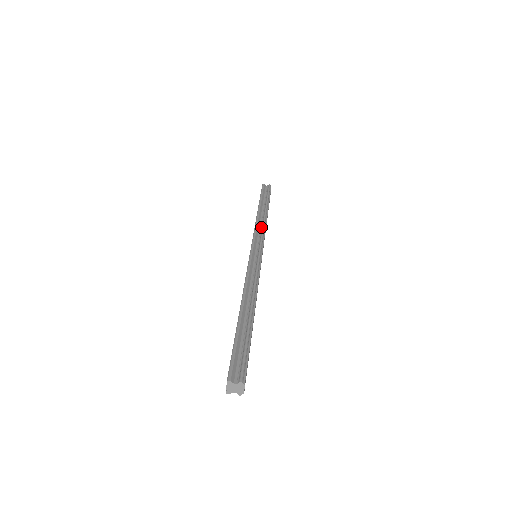
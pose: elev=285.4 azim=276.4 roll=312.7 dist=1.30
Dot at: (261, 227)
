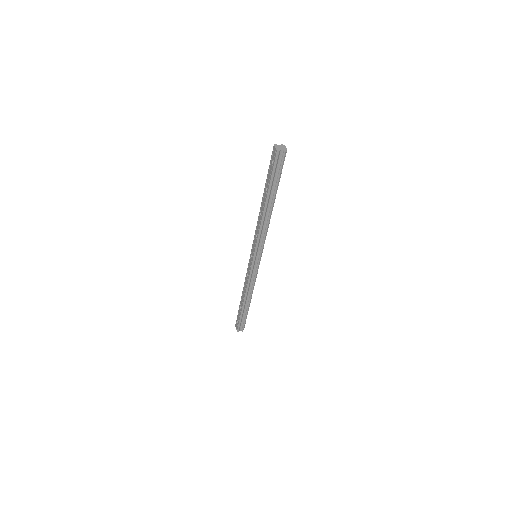
Dot at: occluded
